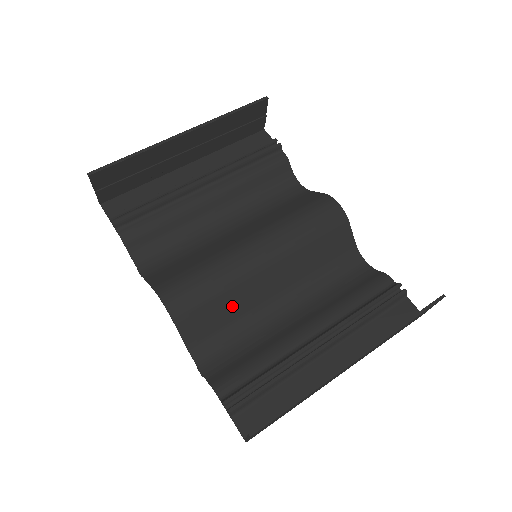
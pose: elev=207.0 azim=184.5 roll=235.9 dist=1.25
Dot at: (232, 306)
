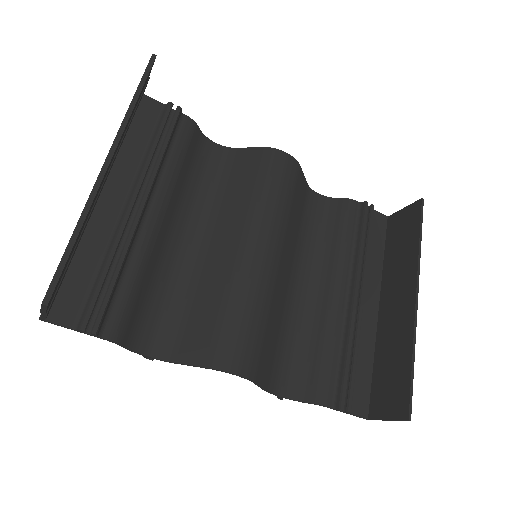
Dot at: (275, 321)
